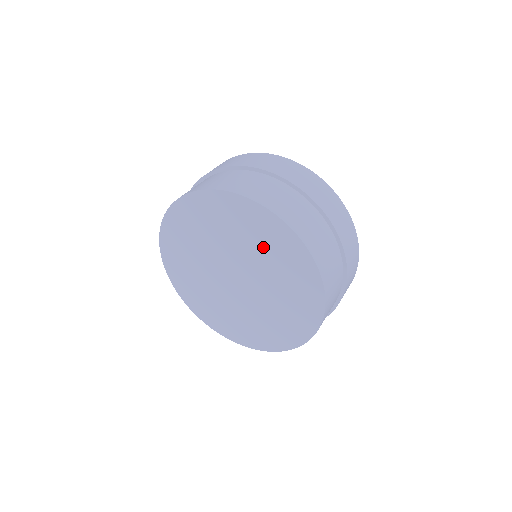
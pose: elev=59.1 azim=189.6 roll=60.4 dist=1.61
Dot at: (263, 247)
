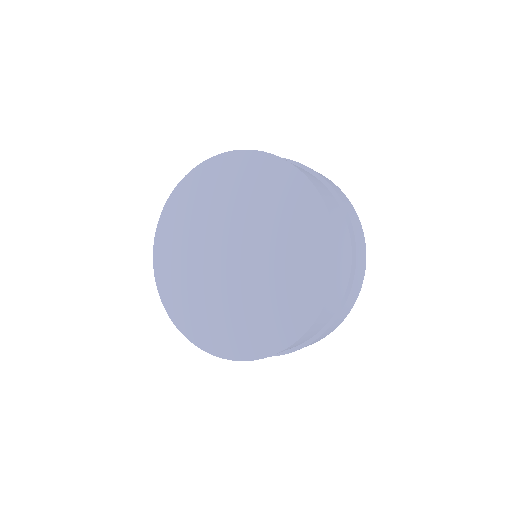
Dot at: (292, 254)
